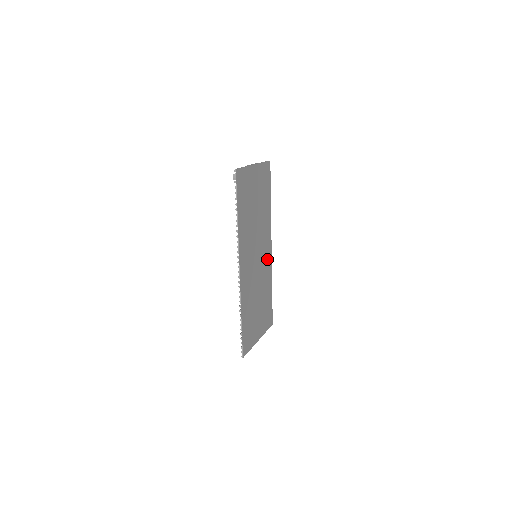
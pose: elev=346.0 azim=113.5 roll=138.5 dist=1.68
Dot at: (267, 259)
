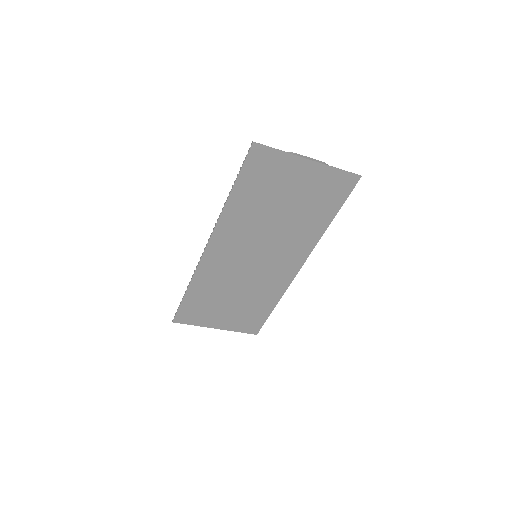
Dot at: (282, 273)
